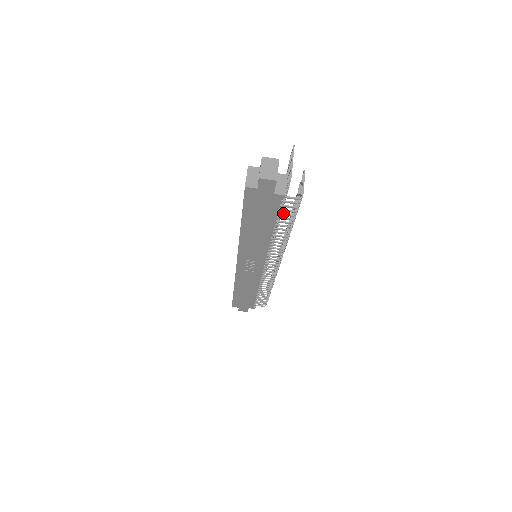
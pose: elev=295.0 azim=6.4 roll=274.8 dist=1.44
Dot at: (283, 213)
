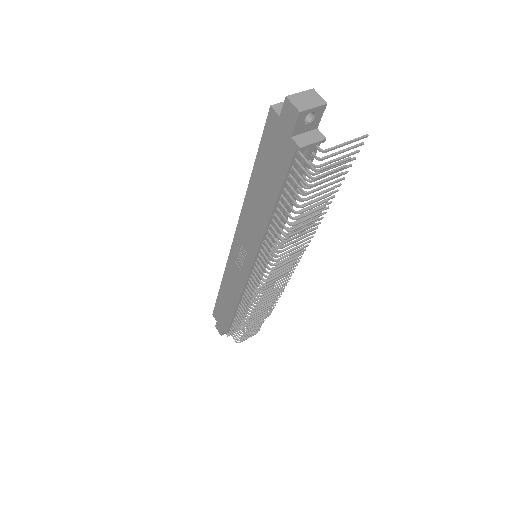
Dot at: (292, 187)
